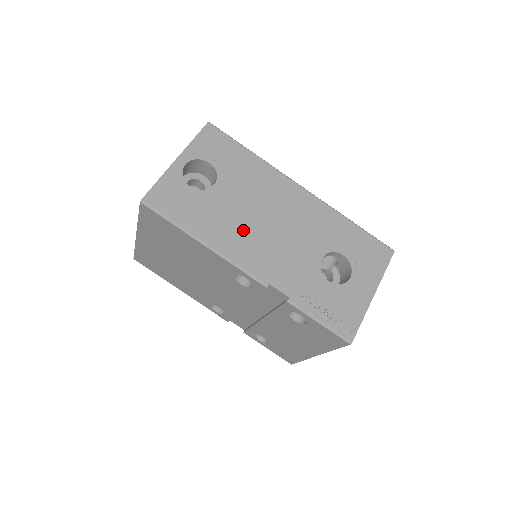
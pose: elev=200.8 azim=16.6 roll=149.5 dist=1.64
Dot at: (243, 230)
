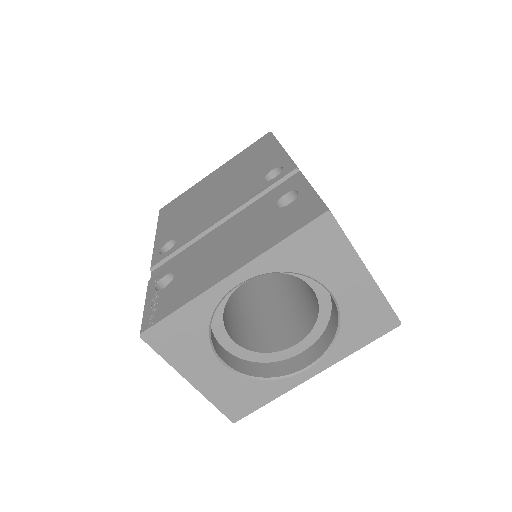
Dot at: occluded
